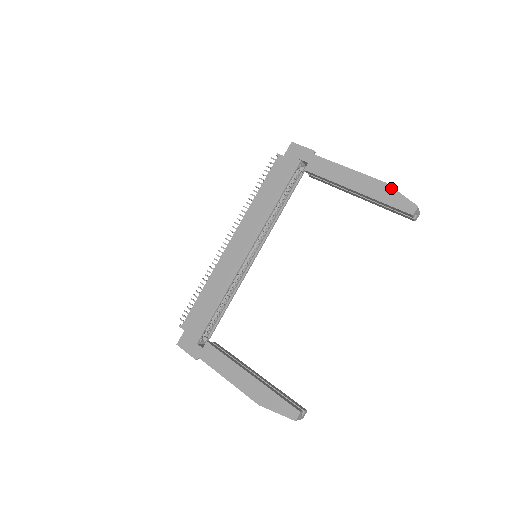
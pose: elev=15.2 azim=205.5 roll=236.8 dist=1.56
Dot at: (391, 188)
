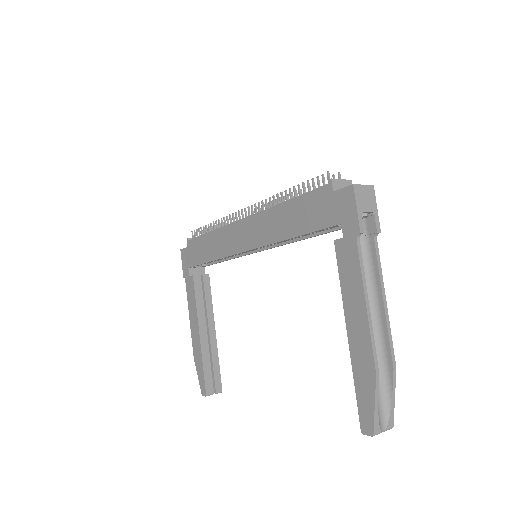
Dot at: (373, 386)
